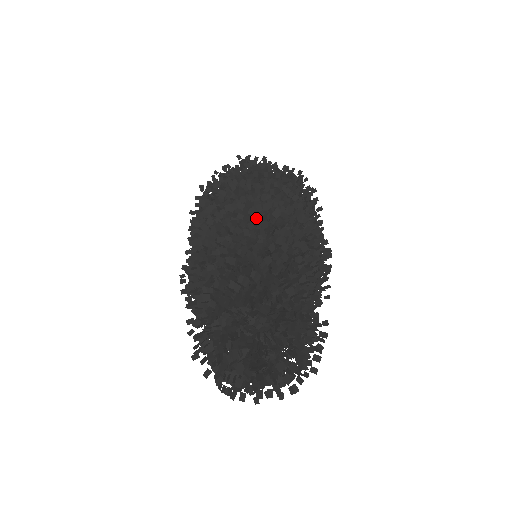
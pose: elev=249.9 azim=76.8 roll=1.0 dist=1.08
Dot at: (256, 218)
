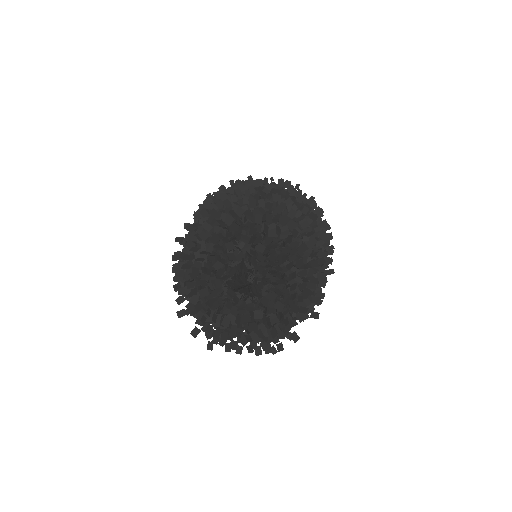
Dot at: occluded
